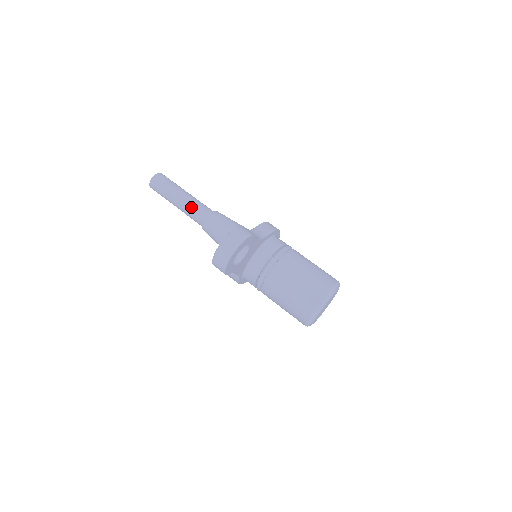
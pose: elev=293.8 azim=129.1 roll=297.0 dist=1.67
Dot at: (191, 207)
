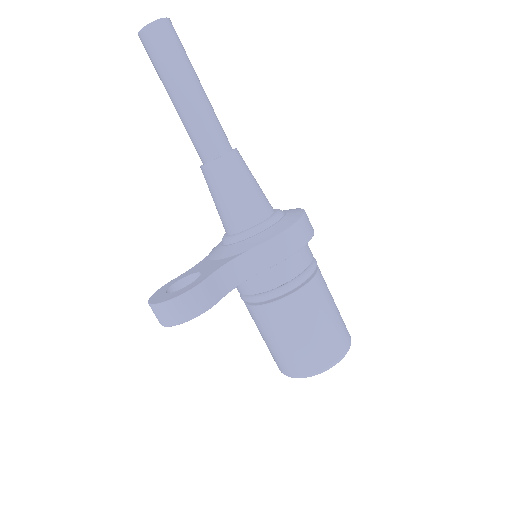
Dot at: (189, 128)
